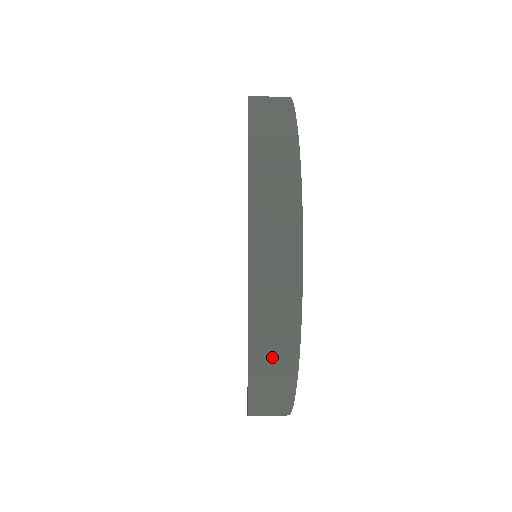
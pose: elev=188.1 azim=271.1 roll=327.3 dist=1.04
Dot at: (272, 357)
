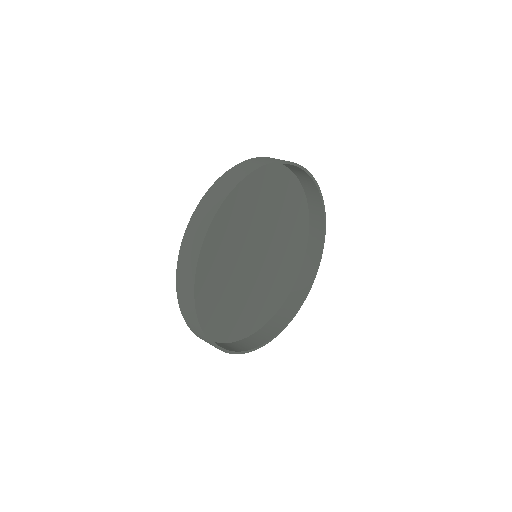
Dot at: occluded
